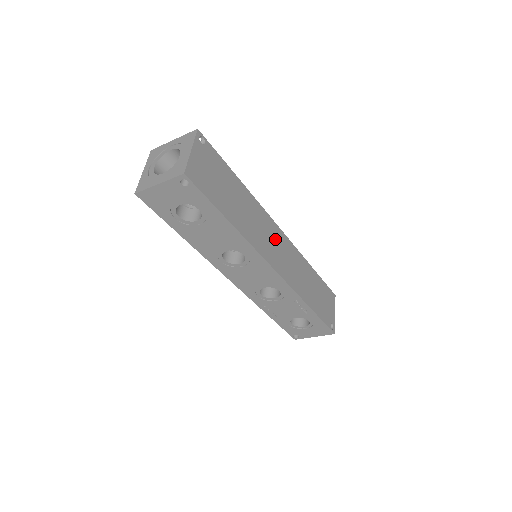
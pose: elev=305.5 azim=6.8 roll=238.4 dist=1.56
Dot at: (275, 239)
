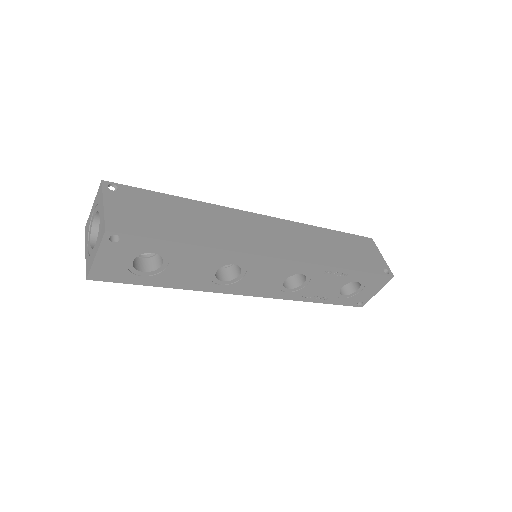
Dot at: (260, 228)
